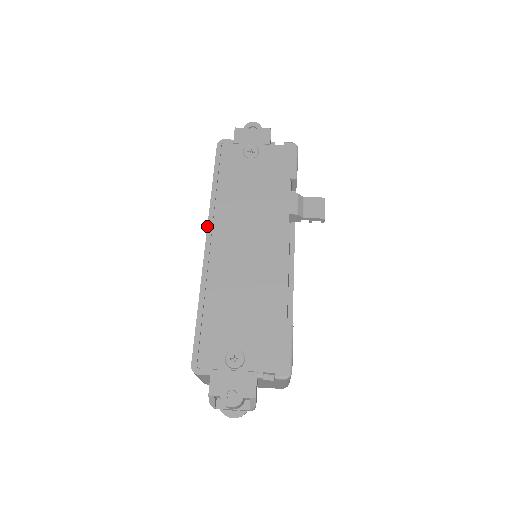
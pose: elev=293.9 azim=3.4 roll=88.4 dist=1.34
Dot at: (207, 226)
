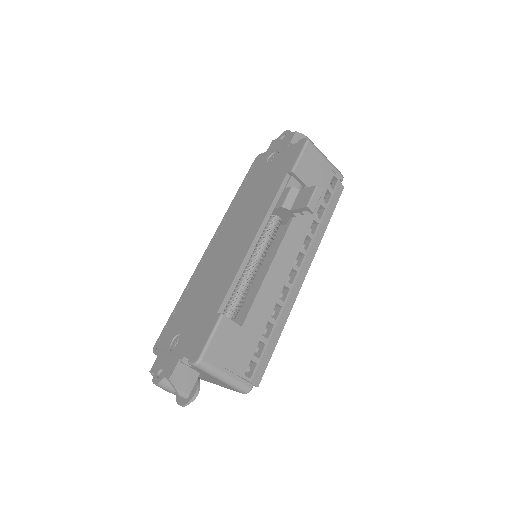
Dot at: (216, 230)
